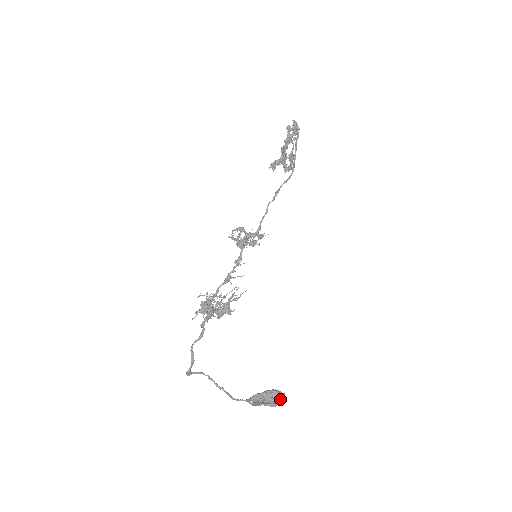
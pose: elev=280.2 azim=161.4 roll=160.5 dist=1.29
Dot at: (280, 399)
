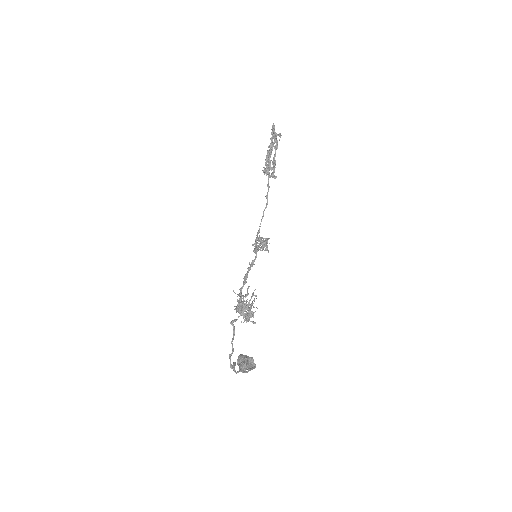
Dot at: (252, 362)
